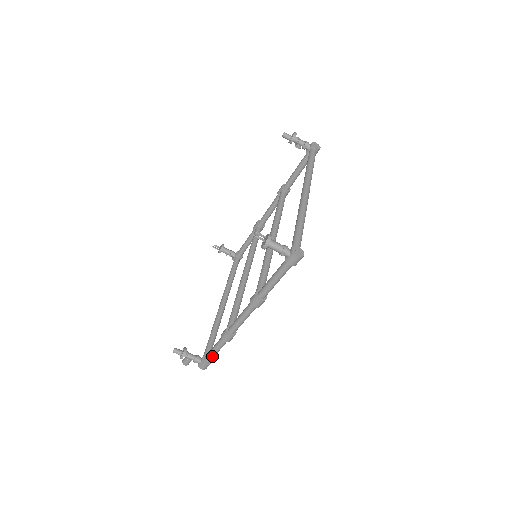
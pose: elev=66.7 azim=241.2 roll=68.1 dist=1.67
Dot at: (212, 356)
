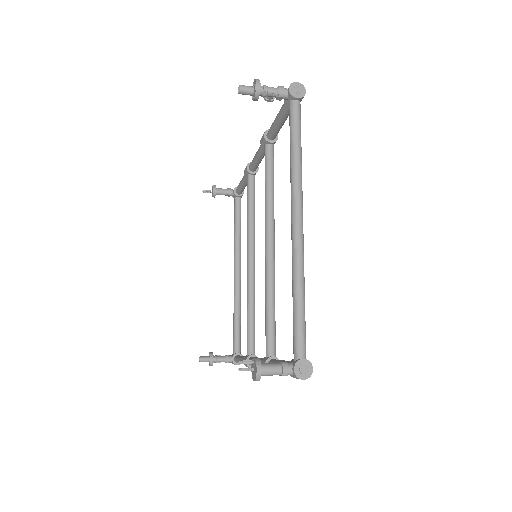
Dot at: occluded
